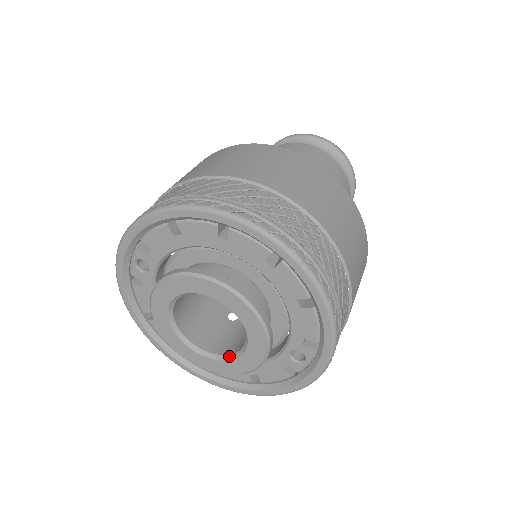
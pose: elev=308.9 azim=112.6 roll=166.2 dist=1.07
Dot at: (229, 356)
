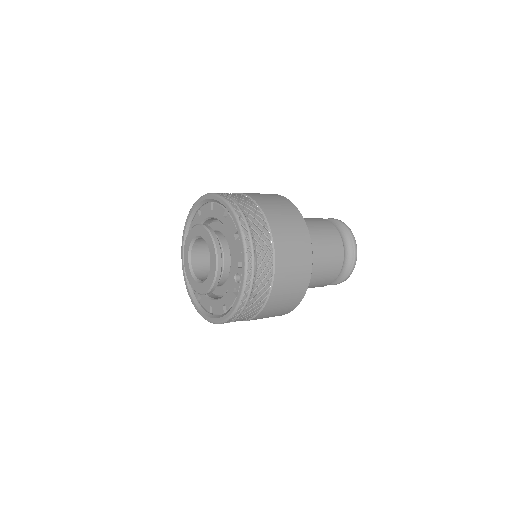
Dot at: (207, 278)
